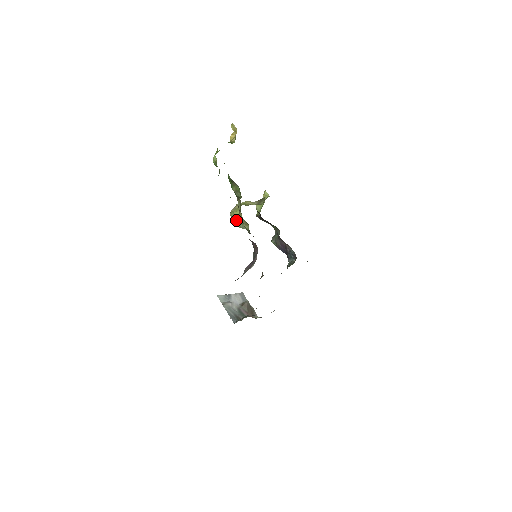
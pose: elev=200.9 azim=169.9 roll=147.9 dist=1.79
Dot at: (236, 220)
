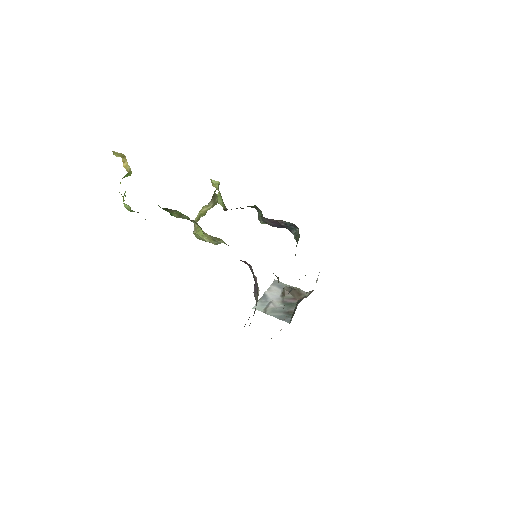
Dot at: (206, 240)
